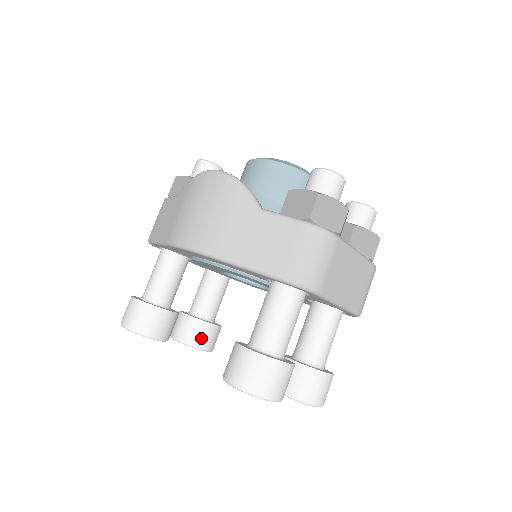
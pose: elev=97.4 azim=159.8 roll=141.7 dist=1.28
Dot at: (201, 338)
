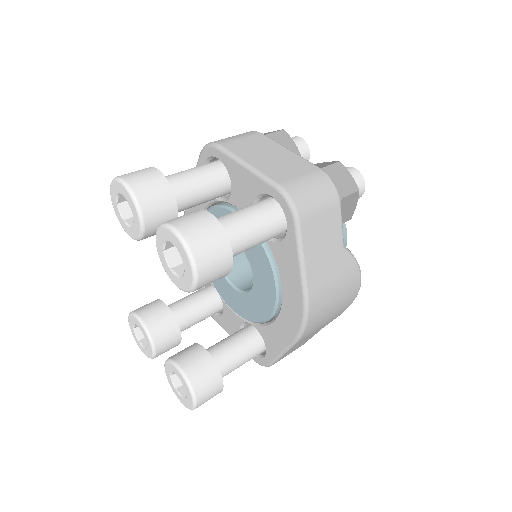
Dot at: (183, 354)
